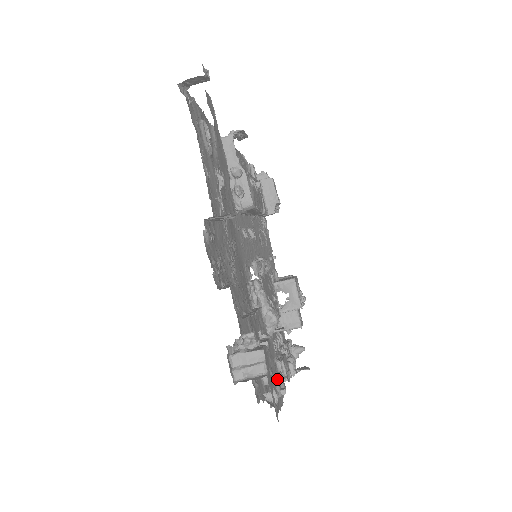
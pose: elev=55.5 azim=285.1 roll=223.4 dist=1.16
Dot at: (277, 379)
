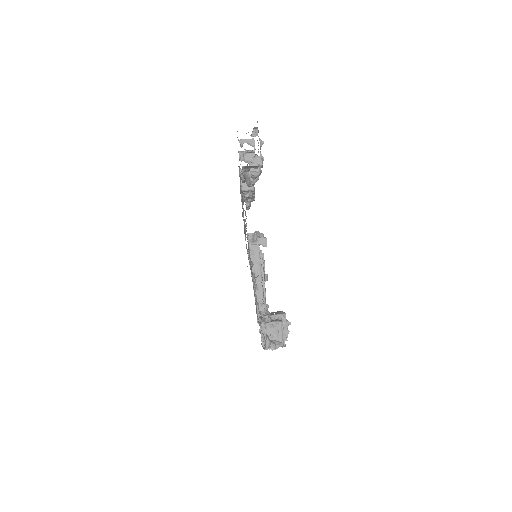
Dot at: occluded
